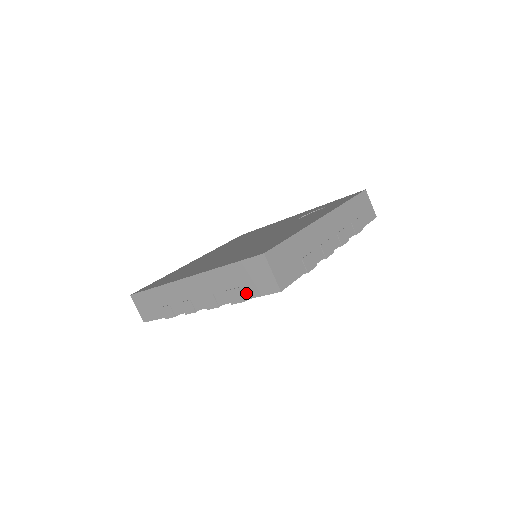
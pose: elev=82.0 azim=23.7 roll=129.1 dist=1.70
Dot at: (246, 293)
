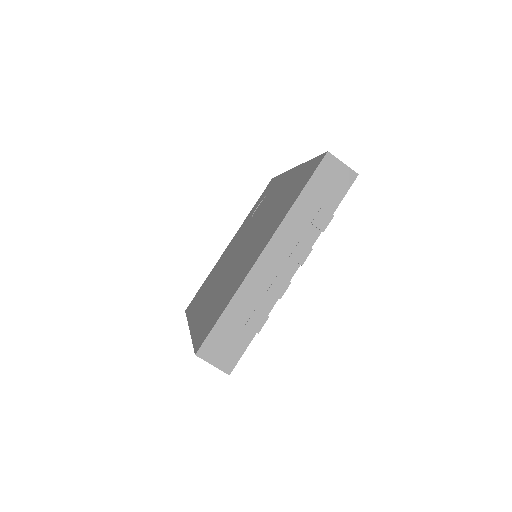
Dot at: (331, 206)
